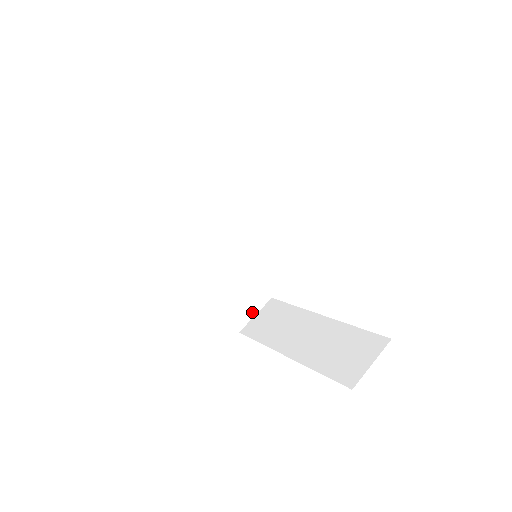
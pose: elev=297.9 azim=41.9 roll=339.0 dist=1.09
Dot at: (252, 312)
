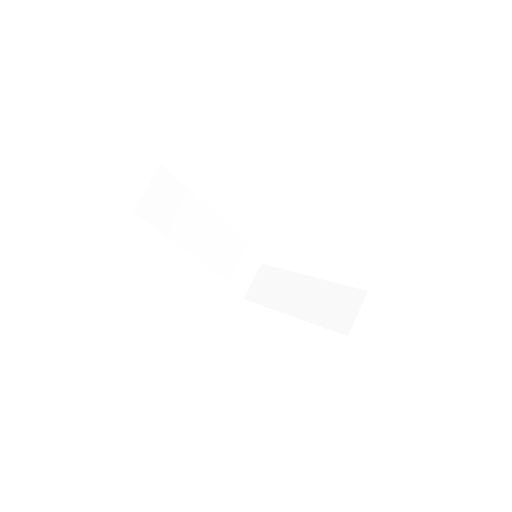
Dot at: (249, 280)
